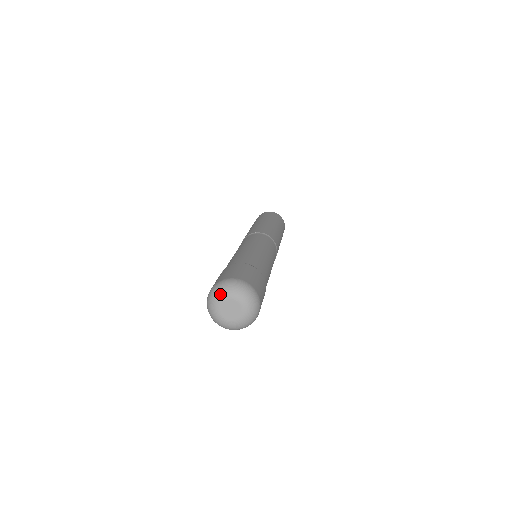
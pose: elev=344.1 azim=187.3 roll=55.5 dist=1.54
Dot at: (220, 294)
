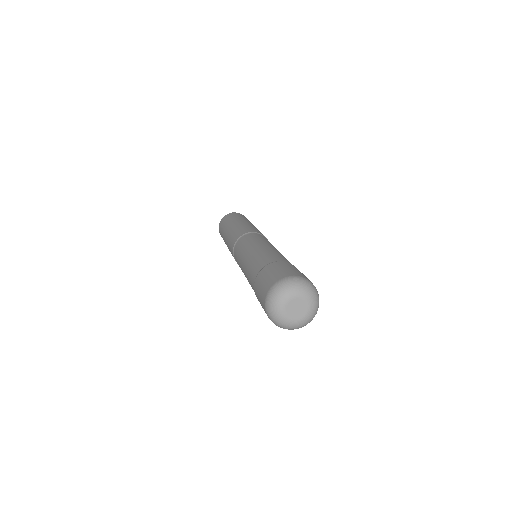
Dot at: (281, 298)
